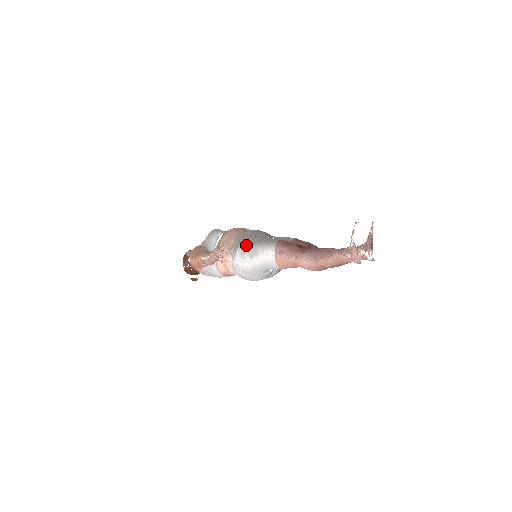
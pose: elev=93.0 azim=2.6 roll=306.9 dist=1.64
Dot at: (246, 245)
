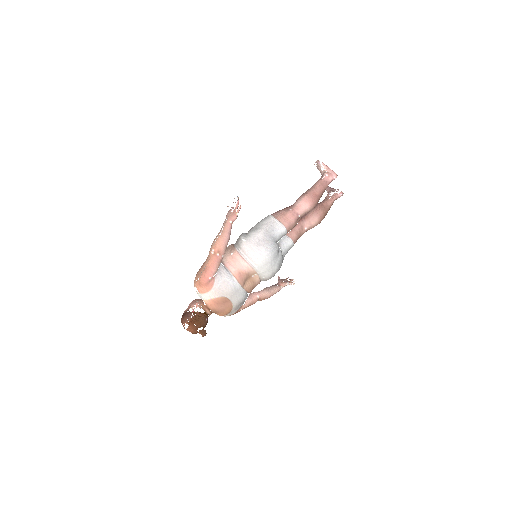
Dot at: (246, 233)
